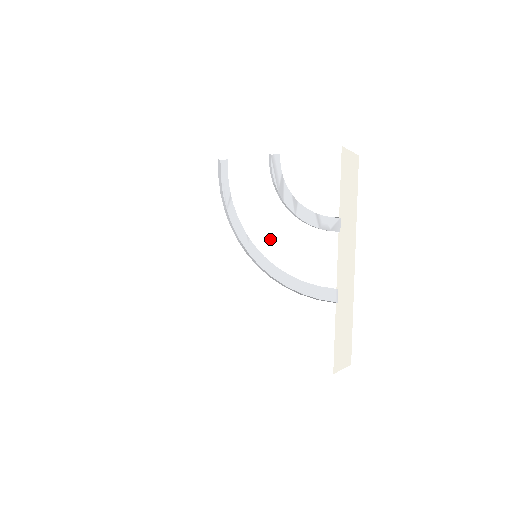
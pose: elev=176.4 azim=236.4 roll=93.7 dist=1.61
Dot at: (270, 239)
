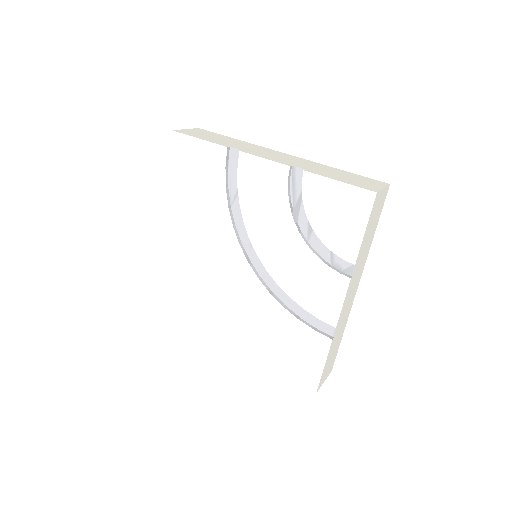
Dot at: (276, 257)
